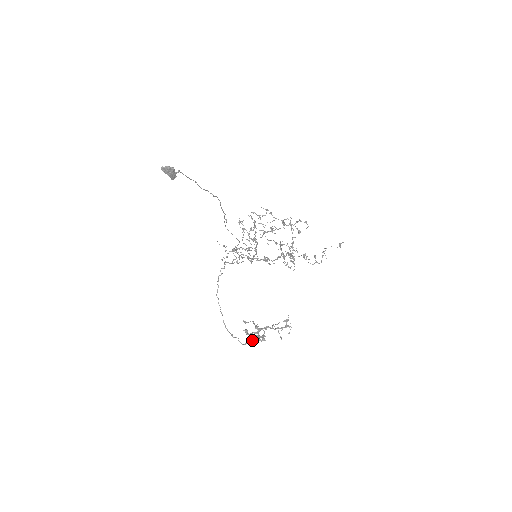
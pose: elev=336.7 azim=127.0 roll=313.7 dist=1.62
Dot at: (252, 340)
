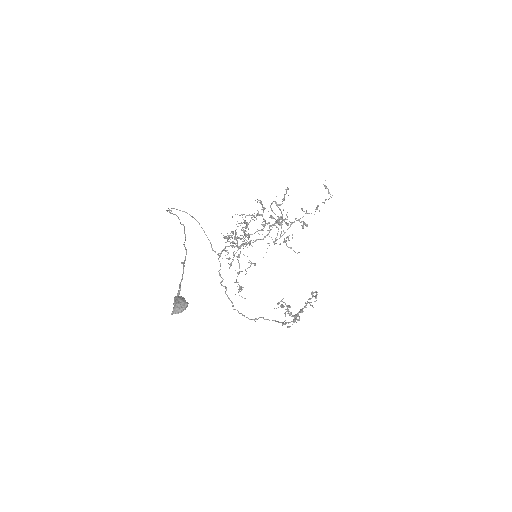
Dot at: occluded
